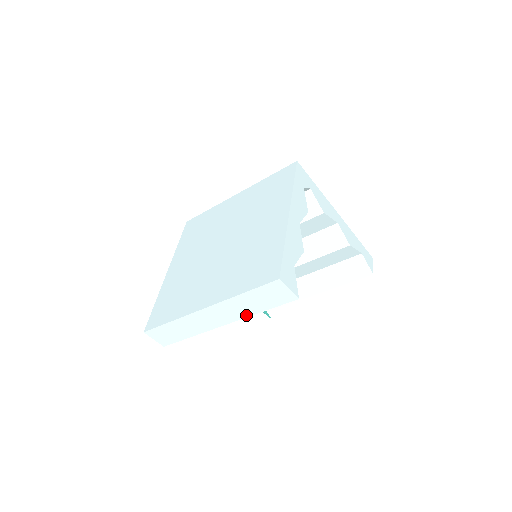
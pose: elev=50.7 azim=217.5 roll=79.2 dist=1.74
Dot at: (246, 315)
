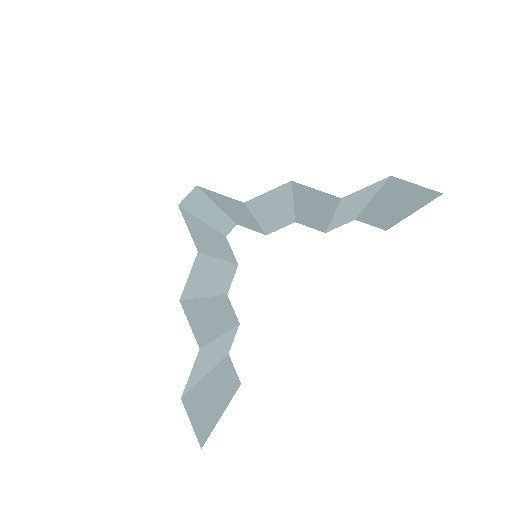
Dot at: occluded
